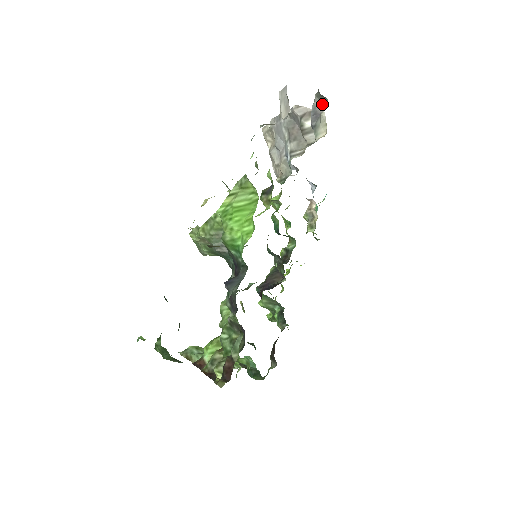
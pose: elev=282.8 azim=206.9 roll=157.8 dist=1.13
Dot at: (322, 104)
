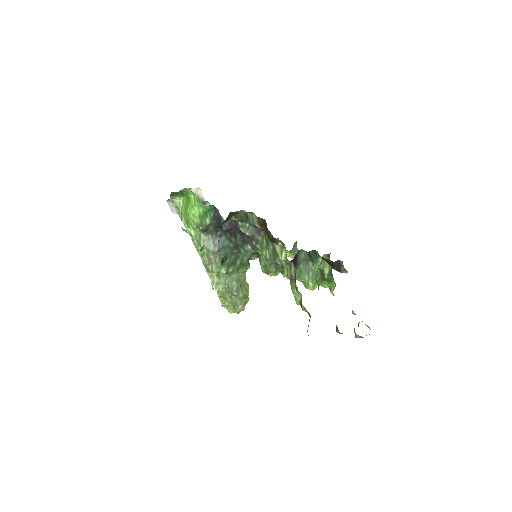
Dot at: occluded
